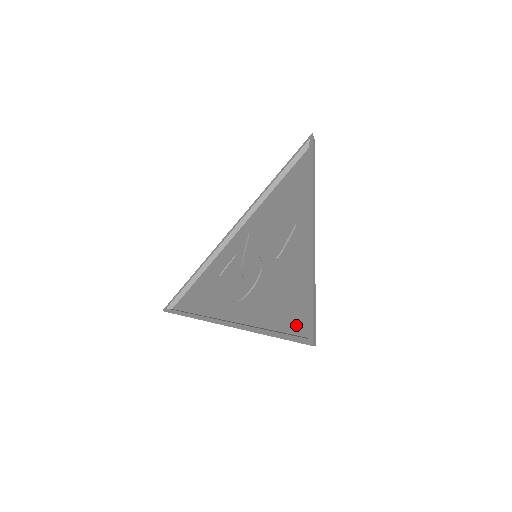
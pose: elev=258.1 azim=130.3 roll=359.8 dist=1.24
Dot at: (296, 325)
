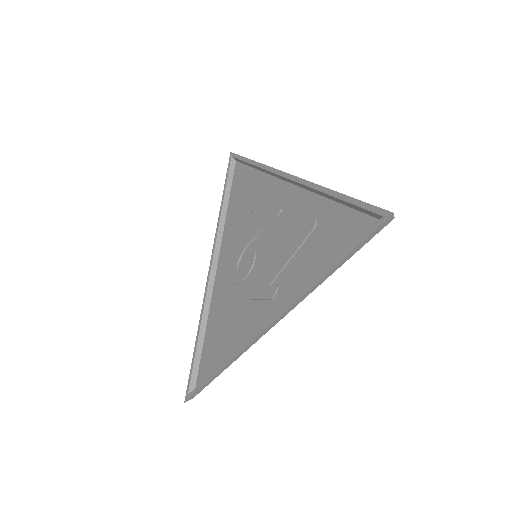
Dot at: (202, 370)
